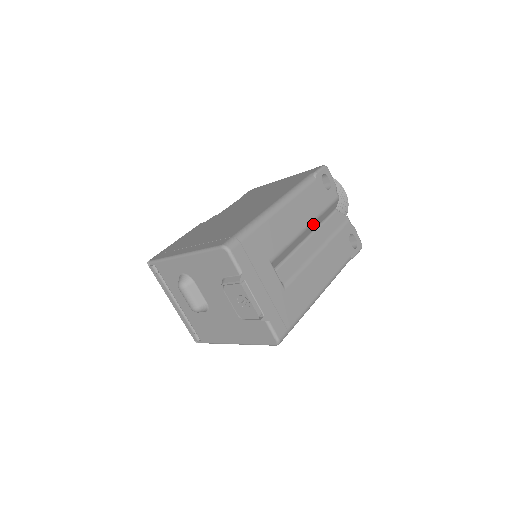
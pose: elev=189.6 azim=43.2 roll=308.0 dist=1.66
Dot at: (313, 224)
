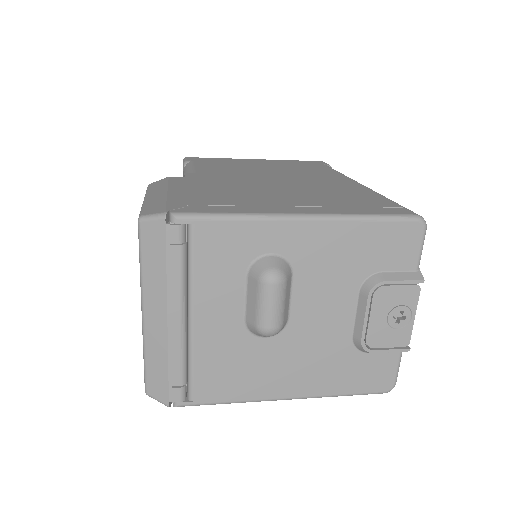
Dot at: occluded
